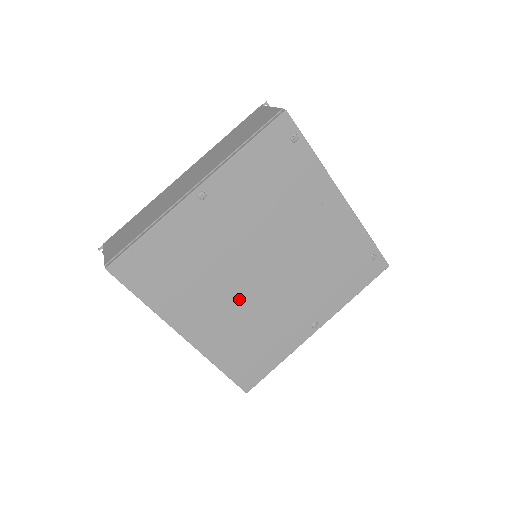
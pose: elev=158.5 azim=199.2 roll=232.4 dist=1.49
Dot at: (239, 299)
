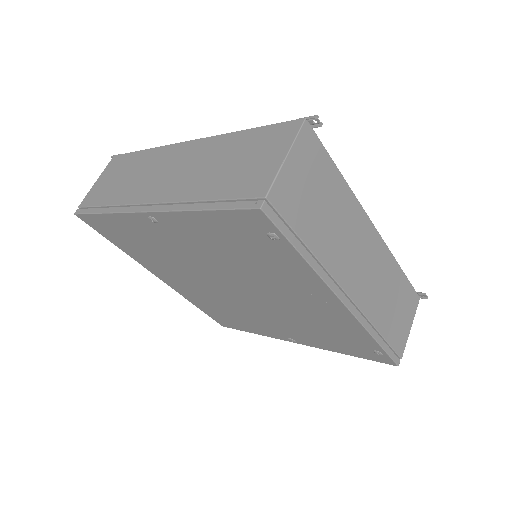
Dot at: (209, 289)
